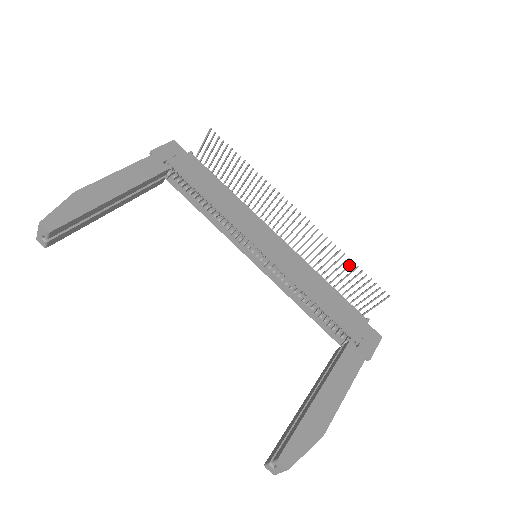
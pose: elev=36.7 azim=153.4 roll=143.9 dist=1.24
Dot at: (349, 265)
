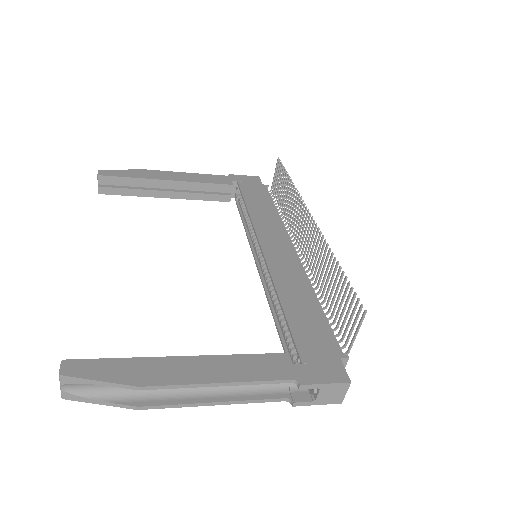
Dot at: (337, 272)
